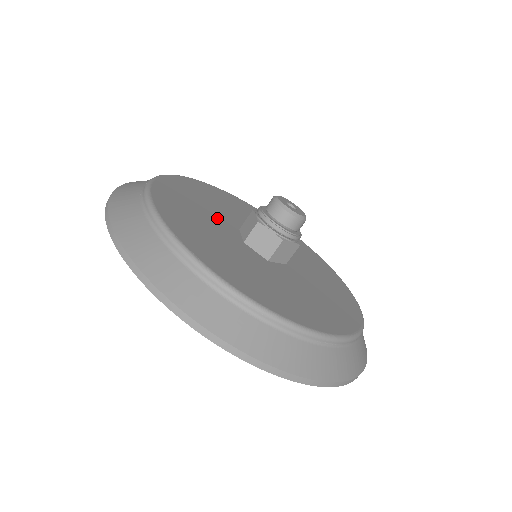
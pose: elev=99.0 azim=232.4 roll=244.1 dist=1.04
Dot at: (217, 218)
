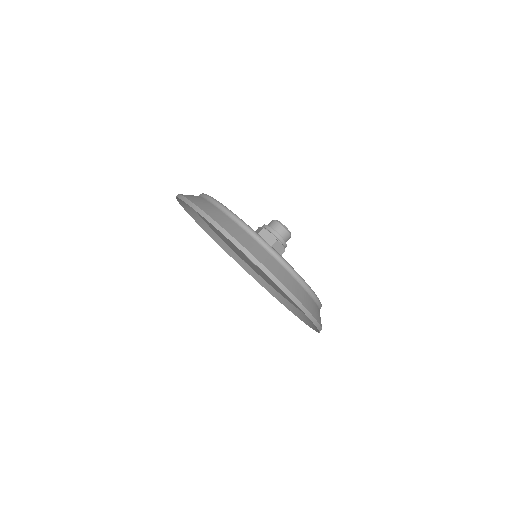
Dot at: occluded
